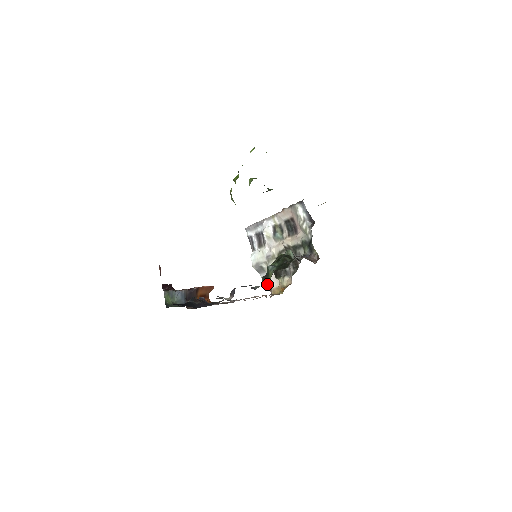
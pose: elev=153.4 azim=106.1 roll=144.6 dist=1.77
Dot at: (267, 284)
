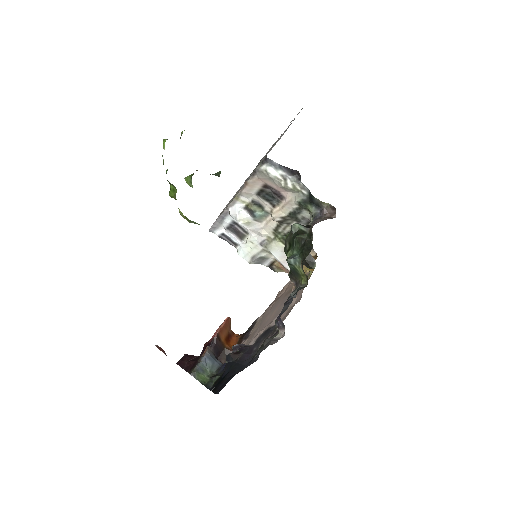
Dot at: (304, 282)
